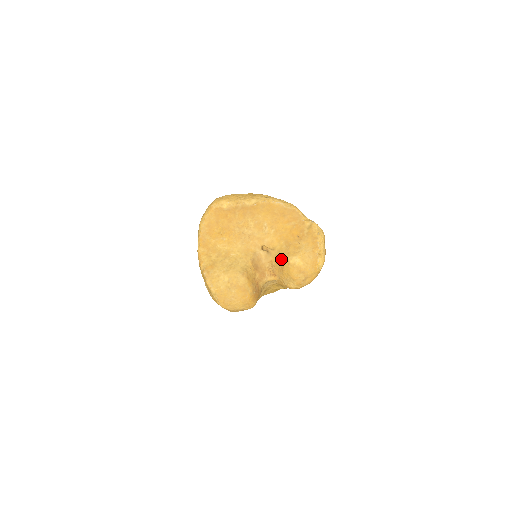
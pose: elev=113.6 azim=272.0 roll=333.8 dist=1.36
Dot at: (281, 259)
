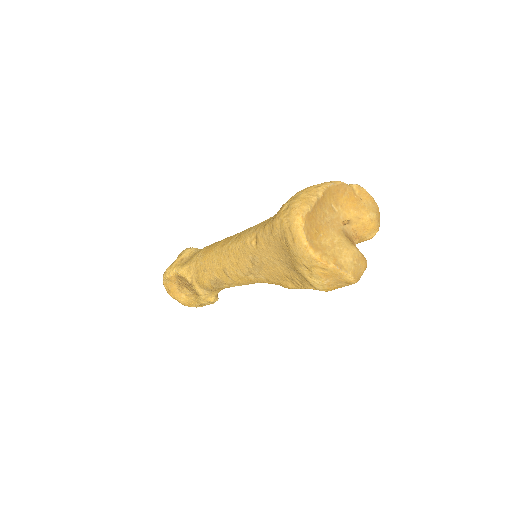
Dot at: (362, 222)
